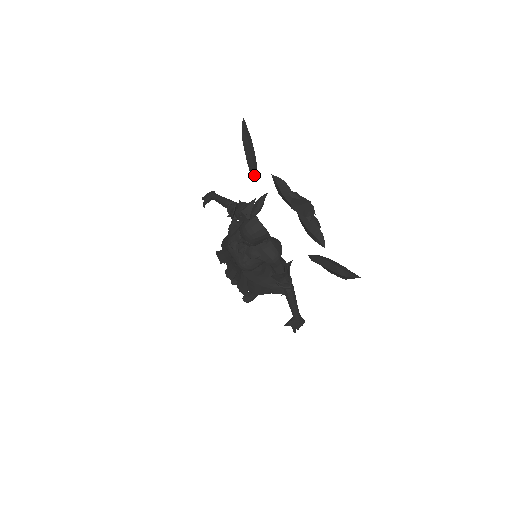
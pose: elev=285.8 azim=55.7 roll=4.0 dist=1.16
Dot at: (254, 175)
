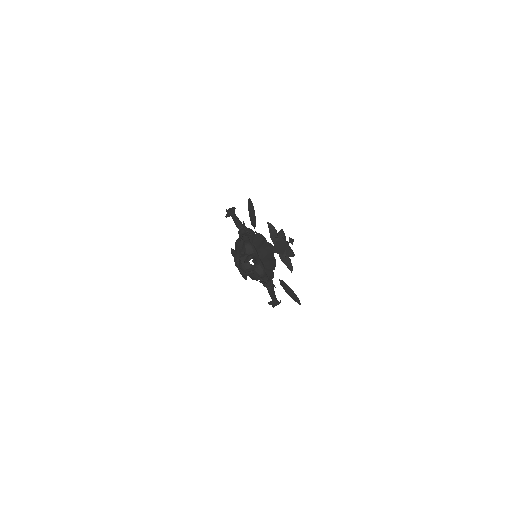
Dot at: (254, 226)
